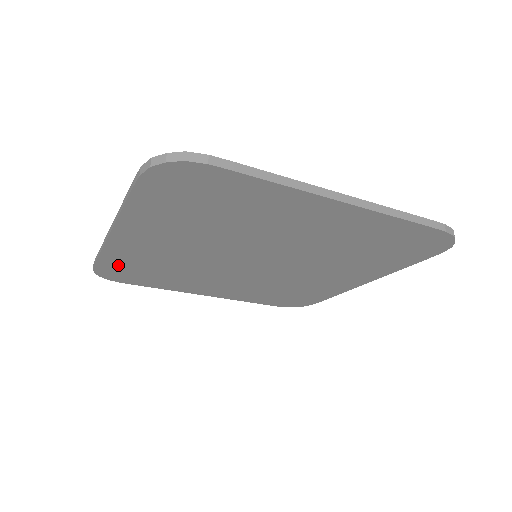
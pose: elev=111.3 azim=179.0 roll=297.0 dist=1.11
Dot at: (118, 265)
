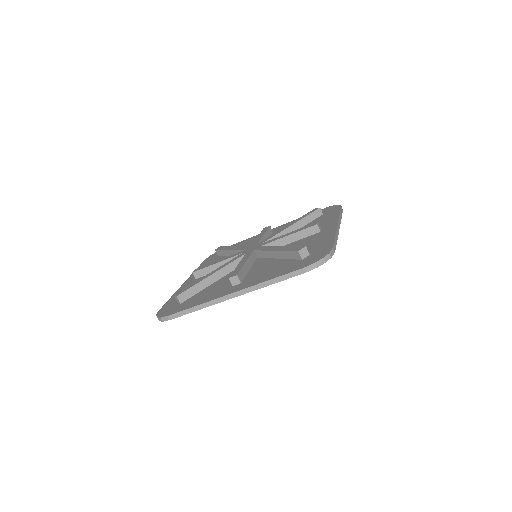
Dot at: occluded
